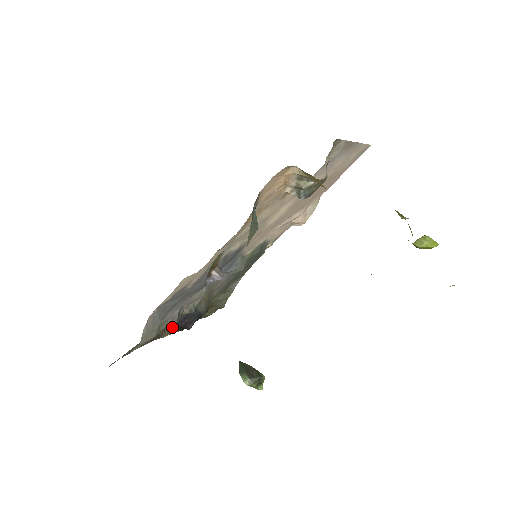
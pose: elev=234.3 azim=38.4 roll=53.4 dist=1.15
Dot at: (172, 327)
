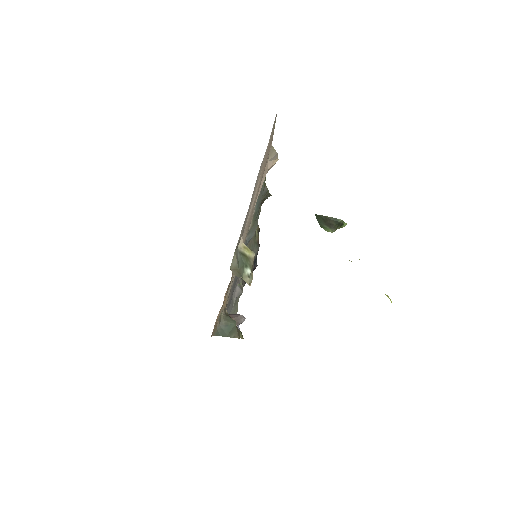
Dot at: (244, 285)
